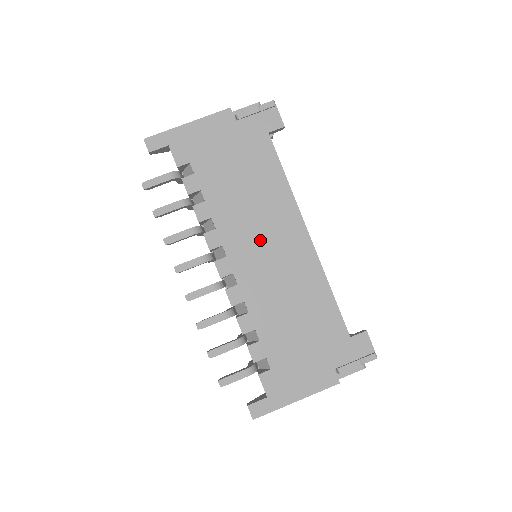
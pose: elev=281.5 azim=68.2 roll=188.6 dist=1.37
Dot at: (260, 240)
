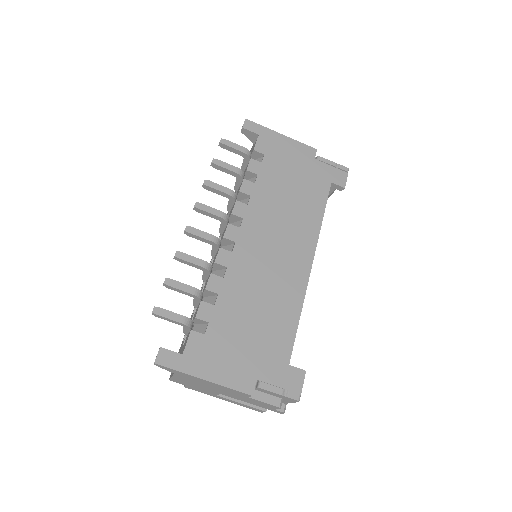
Dot at: (274, 238)
